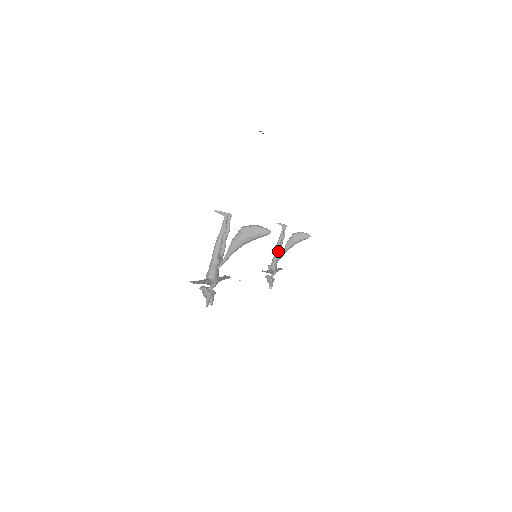
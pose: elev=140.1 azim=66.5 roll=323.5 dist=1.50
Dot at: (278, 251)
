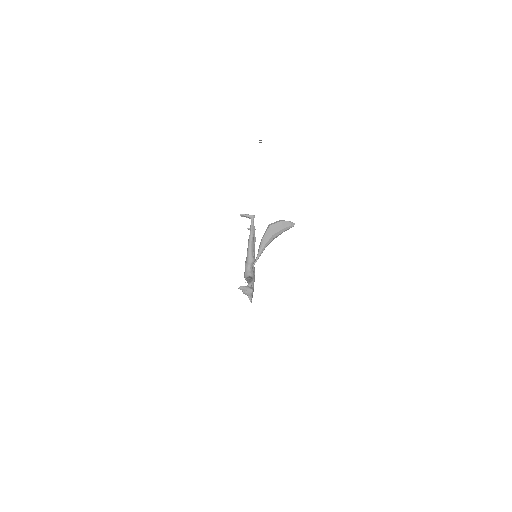
Dot at: (254, 253)
